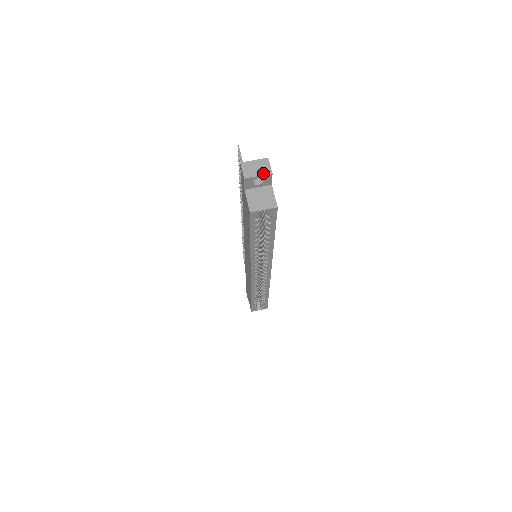
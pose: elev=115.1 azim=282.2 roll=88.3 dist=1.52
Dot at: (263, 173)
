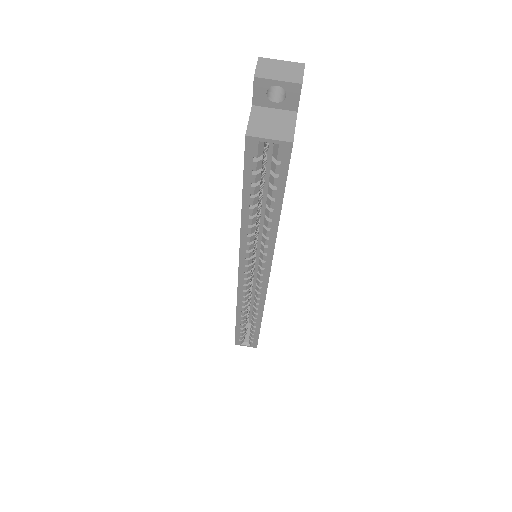
Dot at: (287, 79)
